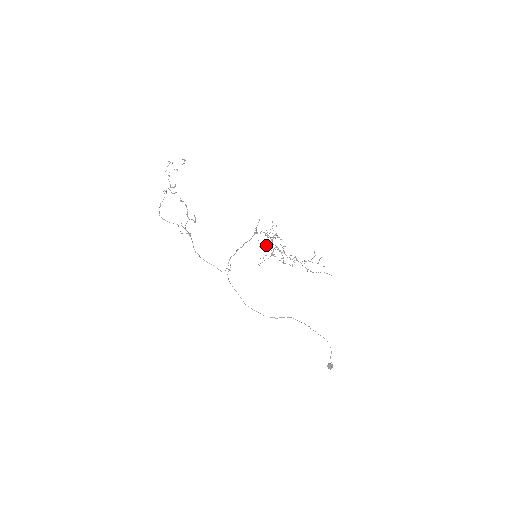
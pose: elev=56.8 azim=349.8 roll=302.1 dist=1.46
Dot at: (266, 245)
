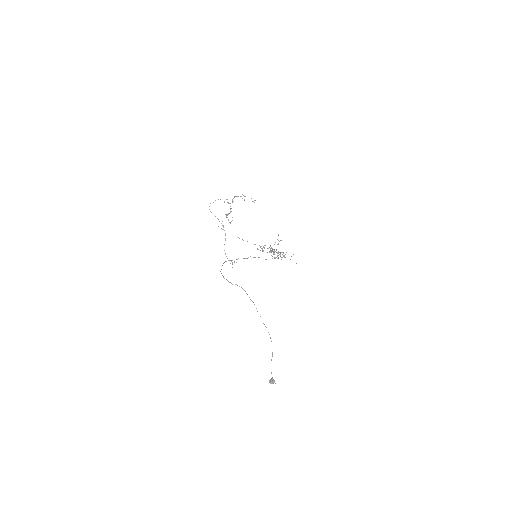
Dot at: occluded
